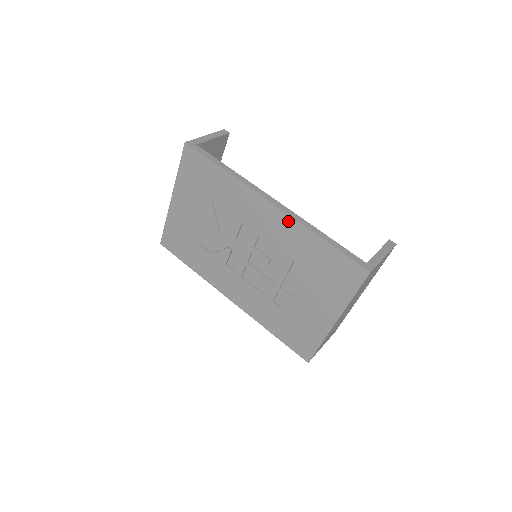
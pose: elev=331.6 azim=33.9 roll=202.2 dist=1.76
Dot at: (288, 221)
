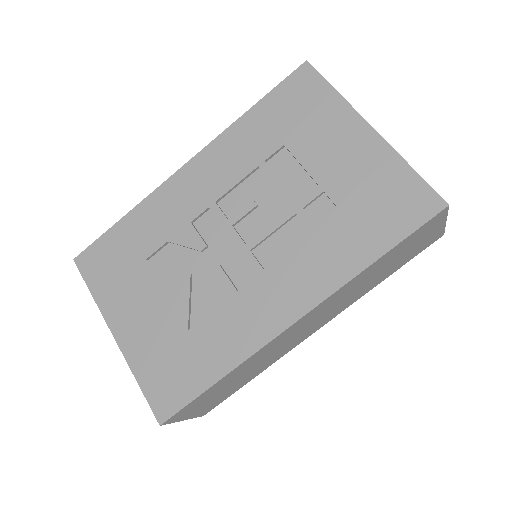
Dot at: (213, 149)
